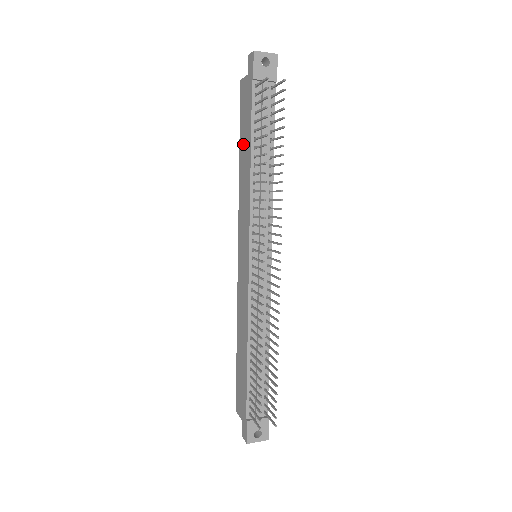
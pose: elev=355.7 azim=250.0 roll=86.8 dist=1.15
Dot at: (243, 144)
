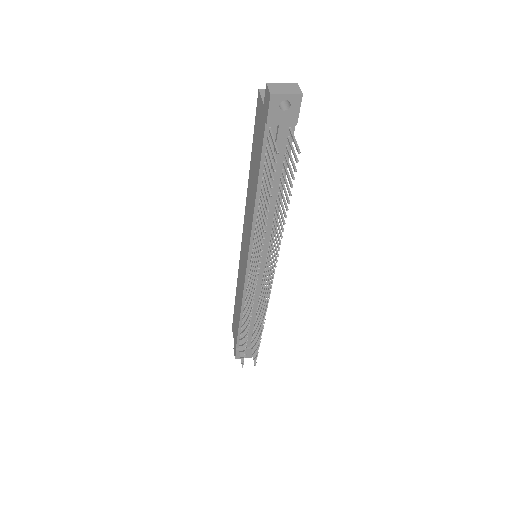
Dot at: (253, 165)
